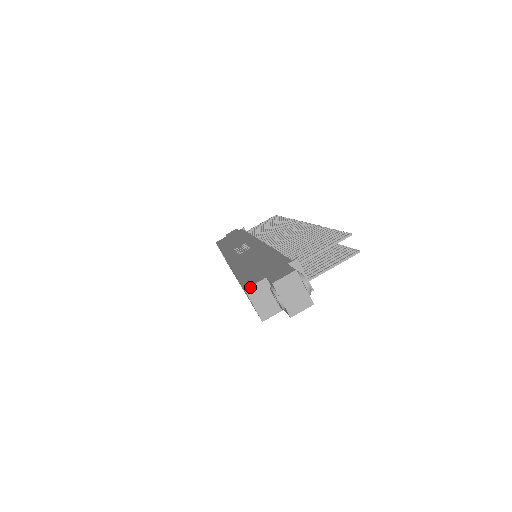
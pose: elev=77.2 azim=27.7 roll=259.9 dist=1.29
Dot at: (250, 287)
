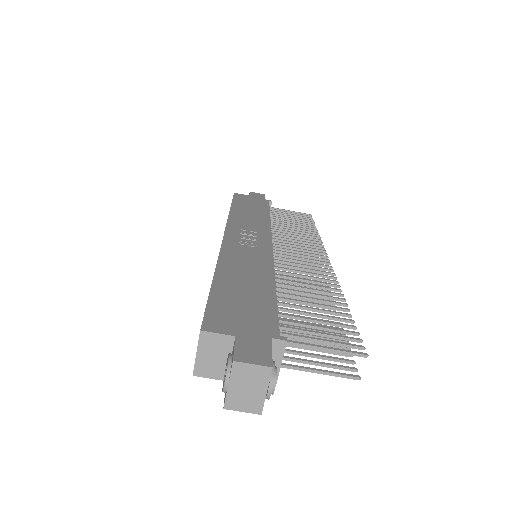
Dot at: (209, 332)
